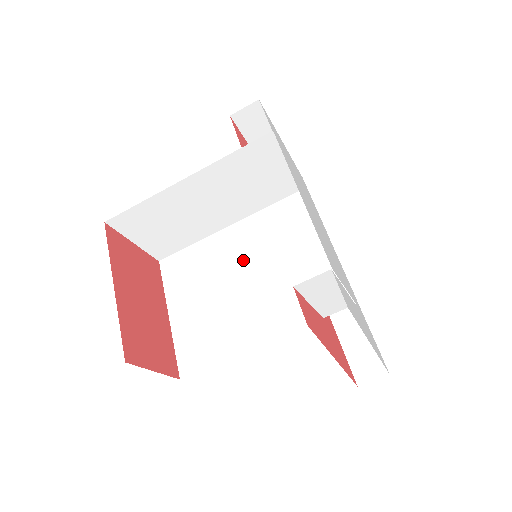
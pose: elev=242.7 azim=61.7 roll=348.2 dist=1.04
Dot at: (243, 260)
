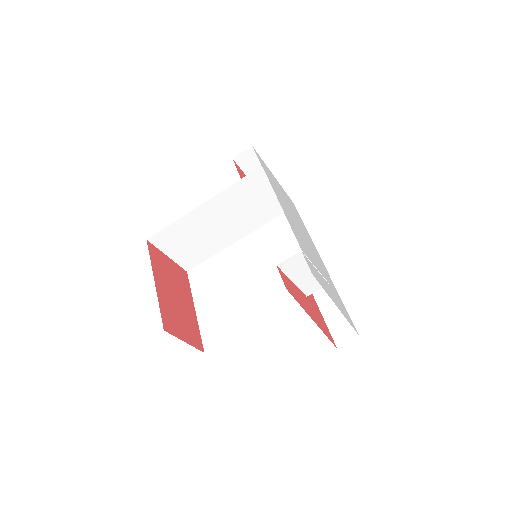
Dot at: (249, 263)
